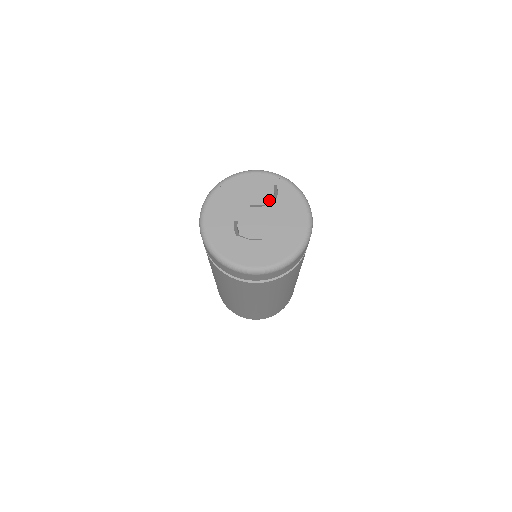
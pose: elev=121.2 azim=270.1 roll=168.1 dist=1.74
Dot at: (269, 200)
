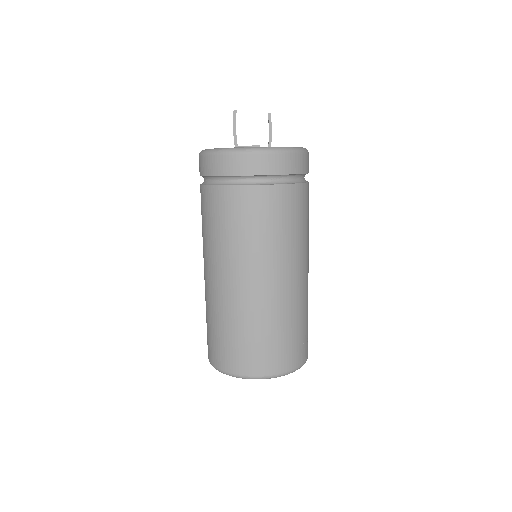
Dot at: occluded
